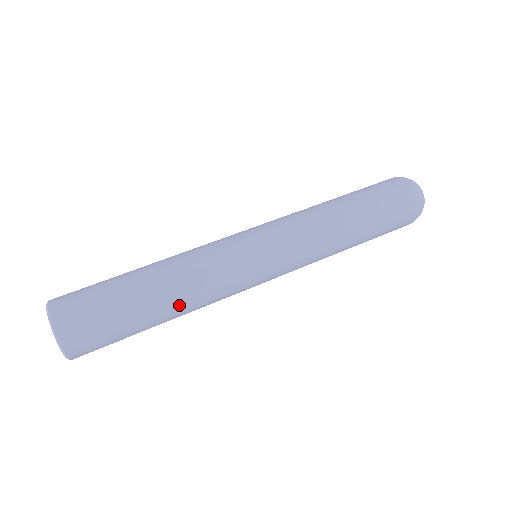
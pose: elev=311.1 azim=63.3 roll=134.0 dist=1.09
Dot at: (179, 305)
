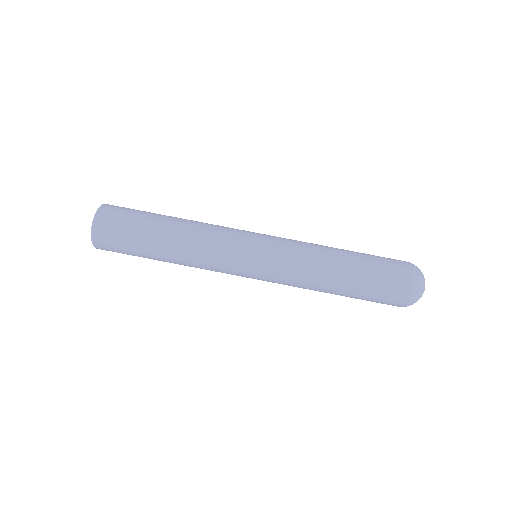
Dot at: (177, 254)
